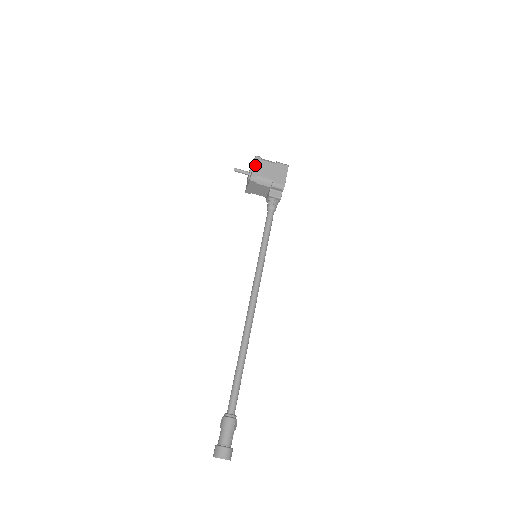
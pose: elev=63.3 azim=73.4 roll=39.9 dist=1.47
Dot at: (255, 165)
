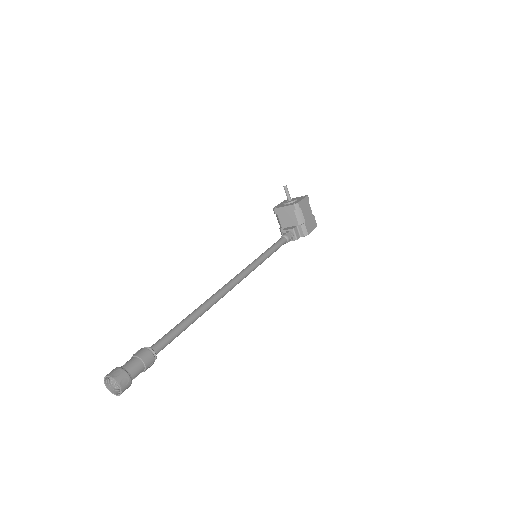
Dot at: (304, 200)
